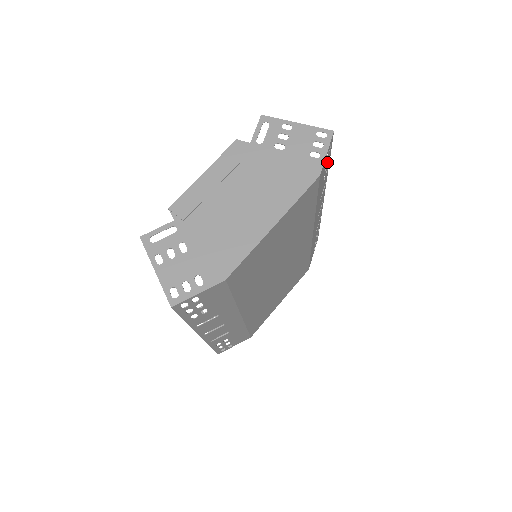
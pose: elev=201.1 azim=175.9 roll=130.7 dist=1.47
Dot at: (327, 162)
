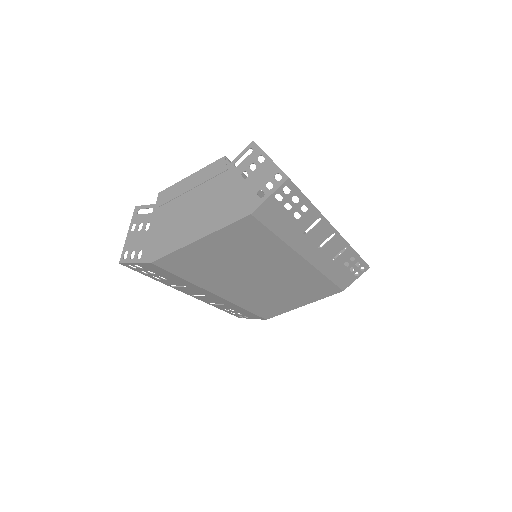
Dot at: (292, 203)
